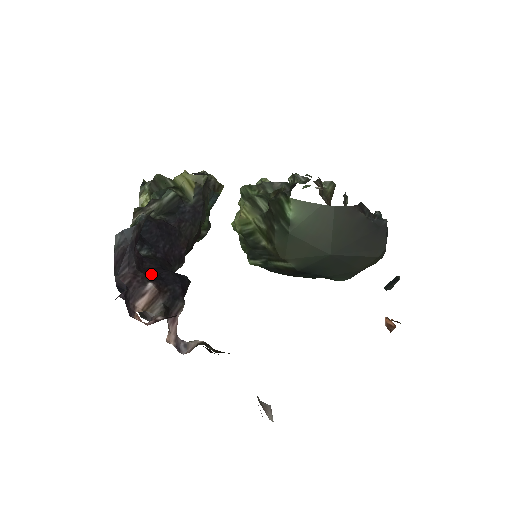
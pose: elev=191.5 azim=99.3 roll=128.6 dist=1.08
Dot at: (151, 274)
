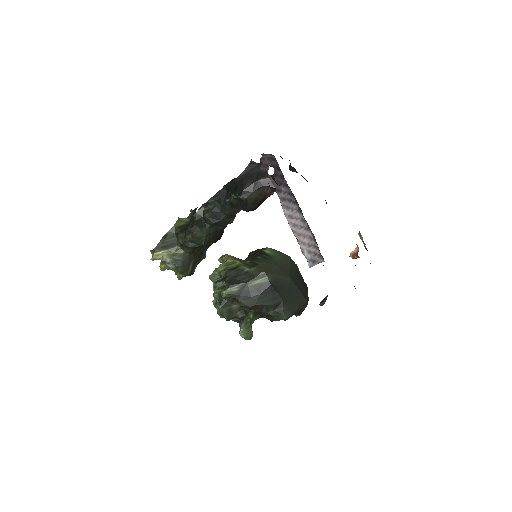
Dot at: occluded
